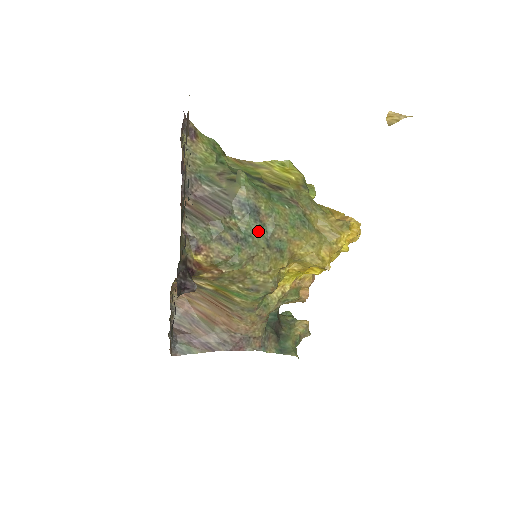
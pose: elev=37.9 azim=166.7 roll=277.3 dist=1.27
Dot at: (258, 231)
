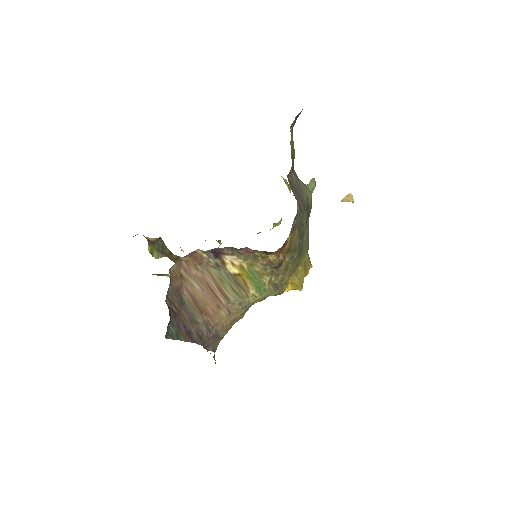
Dot at: (303, 236)
